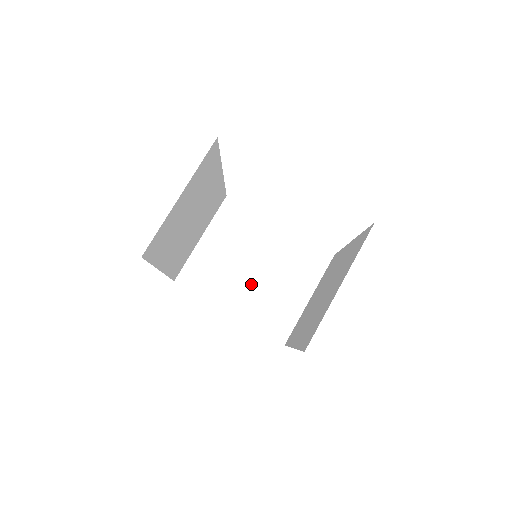
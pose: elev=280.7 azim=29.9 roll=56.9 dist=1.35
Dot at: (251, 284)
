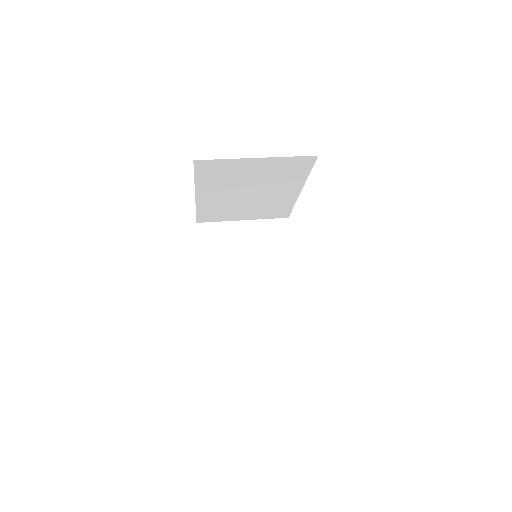
Dot at: (235, 280)
